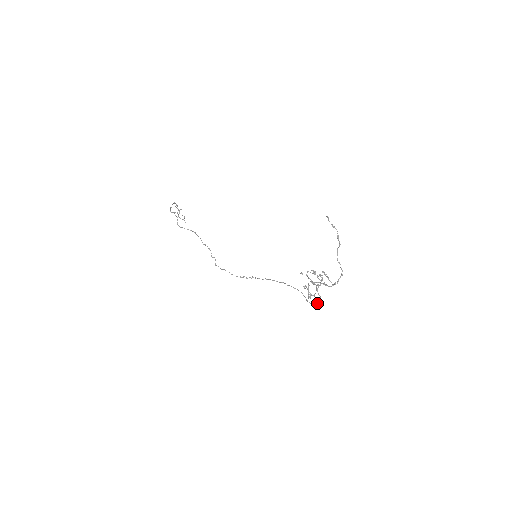
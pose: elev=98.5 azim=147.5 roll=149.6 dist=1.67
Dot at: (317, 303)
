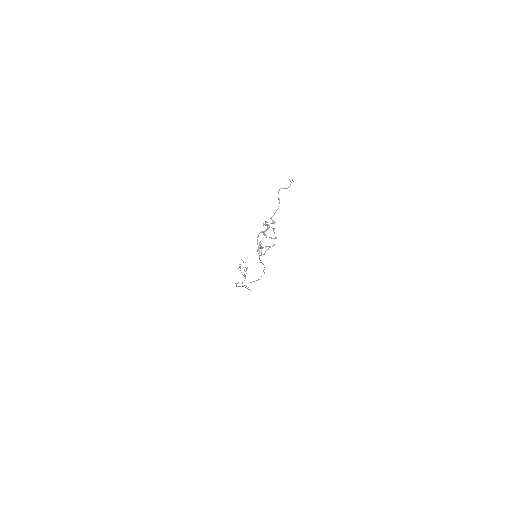
Dot at: occluded
